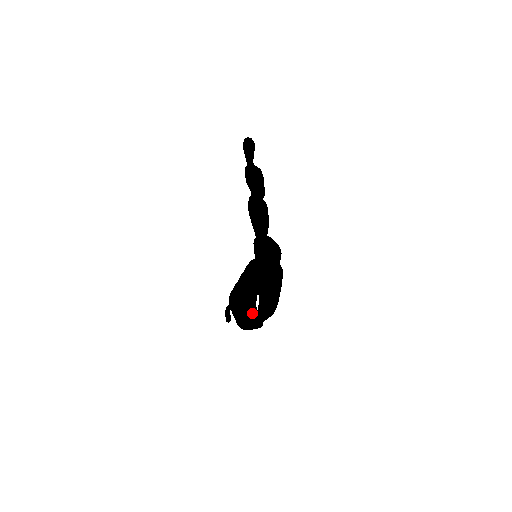
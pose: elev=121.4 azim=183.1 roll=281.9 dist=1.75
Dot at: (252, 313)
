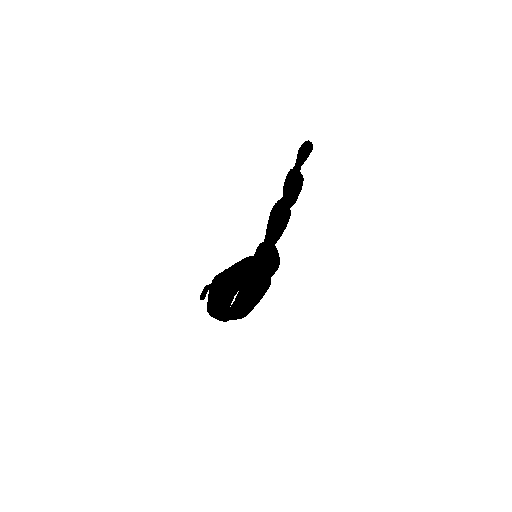
Dot at: (226, 304)
